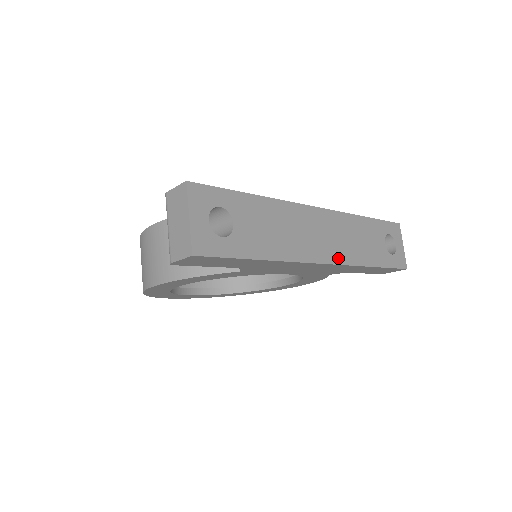
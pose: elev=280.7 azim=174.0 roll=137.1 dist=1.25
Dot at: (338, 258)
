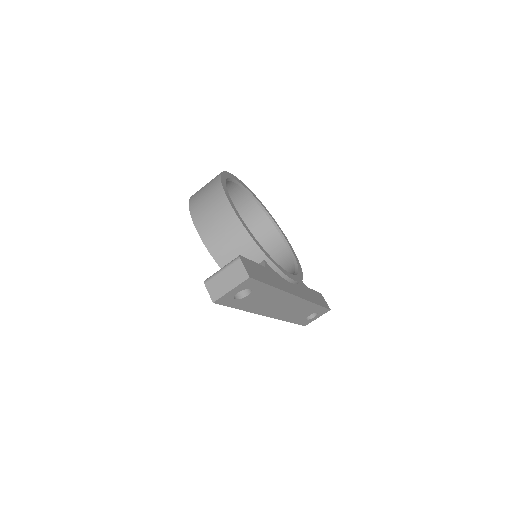
Dot at: (277, 316)
